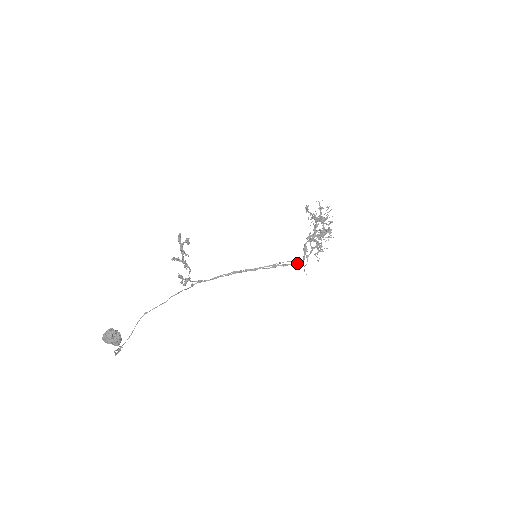
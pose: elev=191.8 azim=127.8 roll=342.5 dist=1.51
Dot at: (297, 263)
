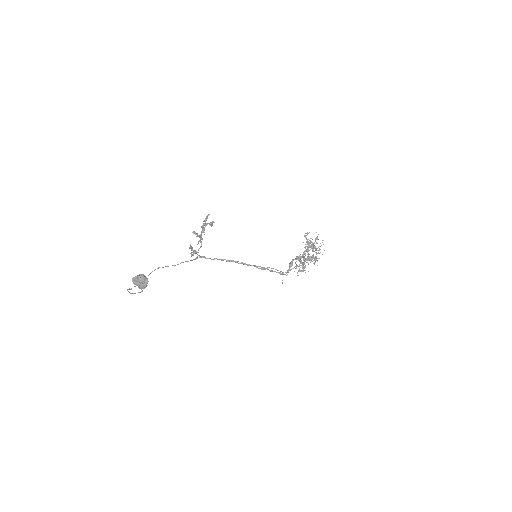
Dot at: (282, 273)
